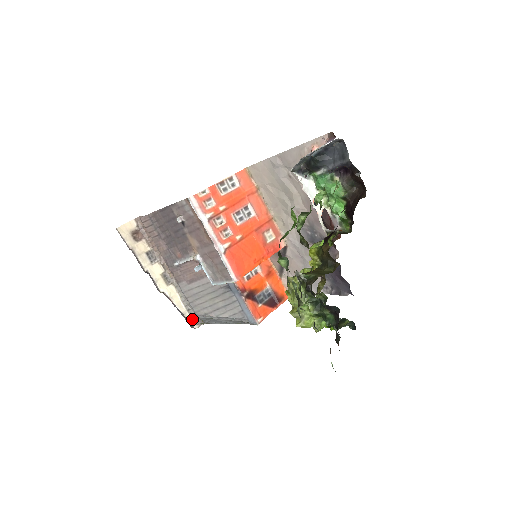
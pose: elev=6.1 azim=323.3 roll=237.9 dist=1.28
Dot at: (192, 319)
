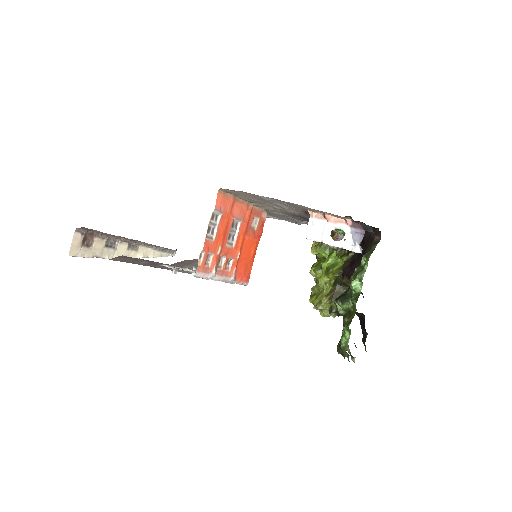
Dot at: (168, 253)
